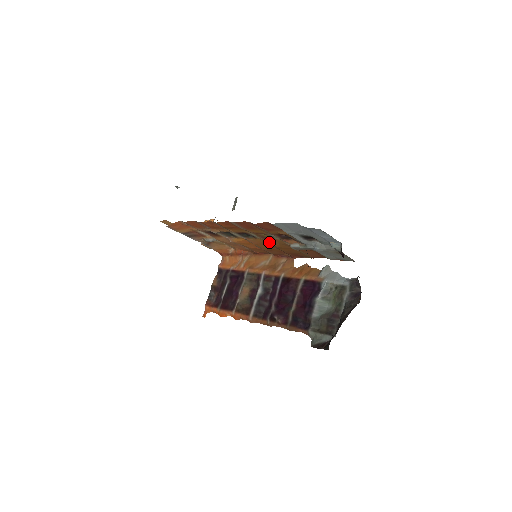
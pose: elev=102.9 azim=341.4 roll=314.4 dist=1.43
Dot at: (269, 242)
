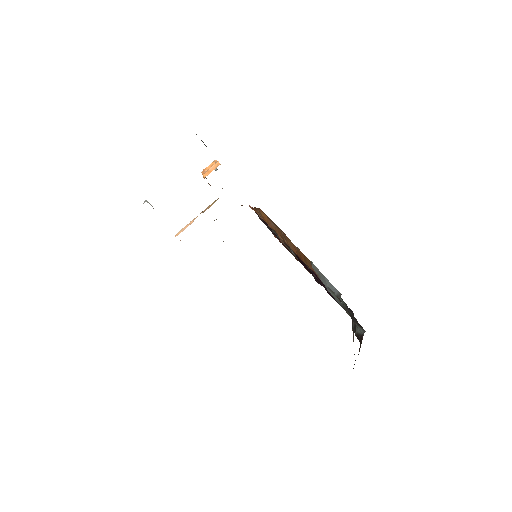
Dot at: occluded
